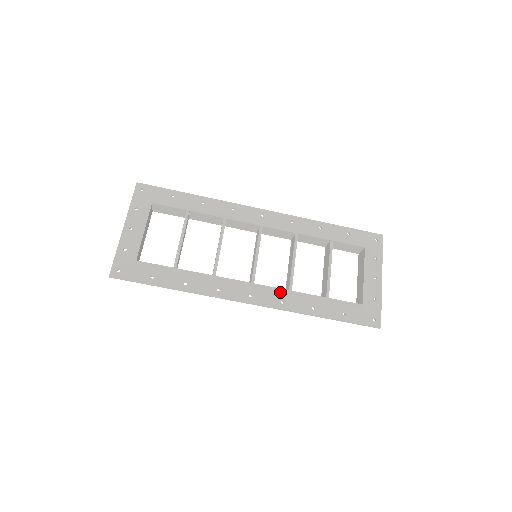
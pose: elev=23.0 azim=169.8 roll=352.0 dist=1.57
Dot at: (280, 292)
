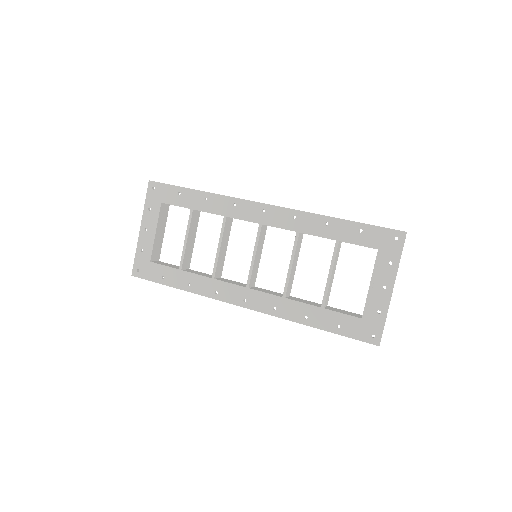
Dot at: (273, 298)
